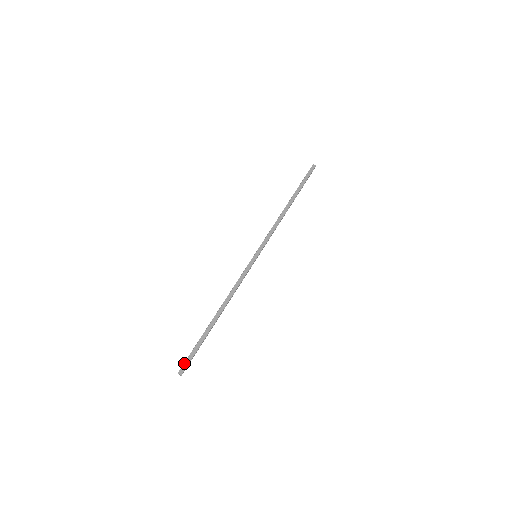
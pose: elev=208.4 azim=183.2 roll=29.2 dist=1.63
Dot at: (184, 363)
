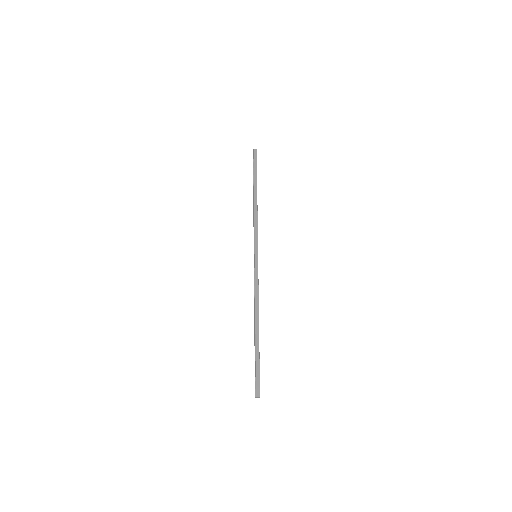
Dot at: (256, 385)
